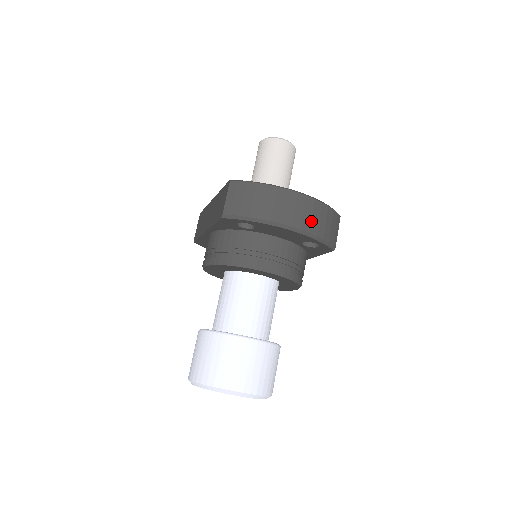
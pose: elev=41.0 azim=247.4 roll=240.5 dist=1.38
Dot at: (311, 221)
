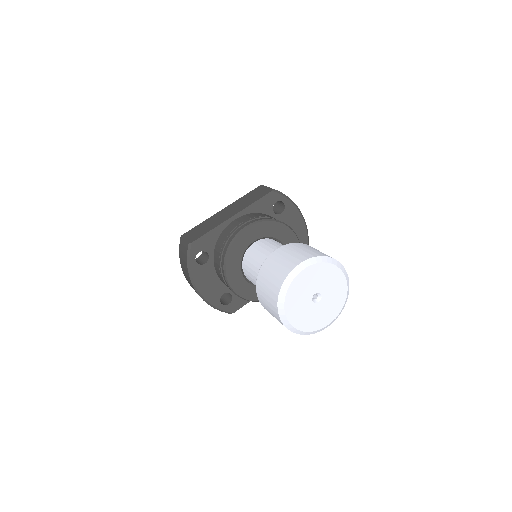
Dot at: occluded
